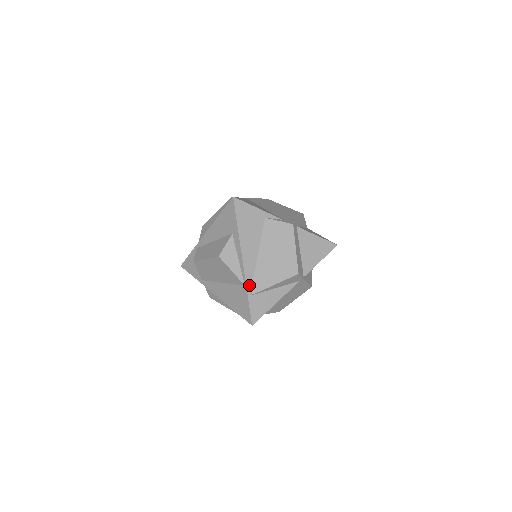
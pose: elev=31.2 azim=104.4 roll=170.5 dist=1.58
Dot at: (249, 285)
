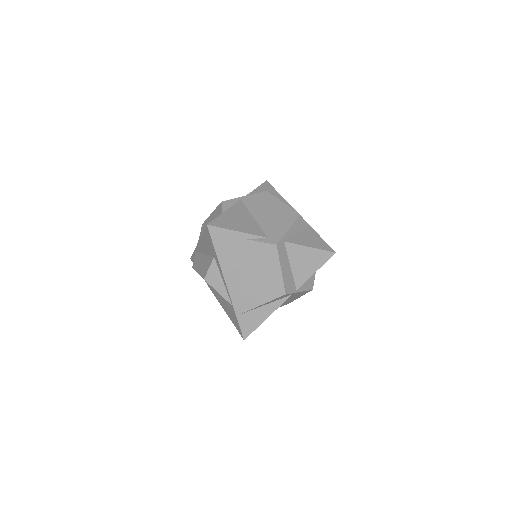
Dot at: (236, 306)
